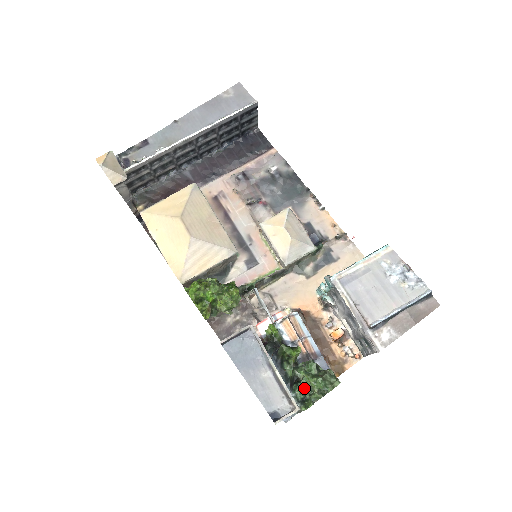
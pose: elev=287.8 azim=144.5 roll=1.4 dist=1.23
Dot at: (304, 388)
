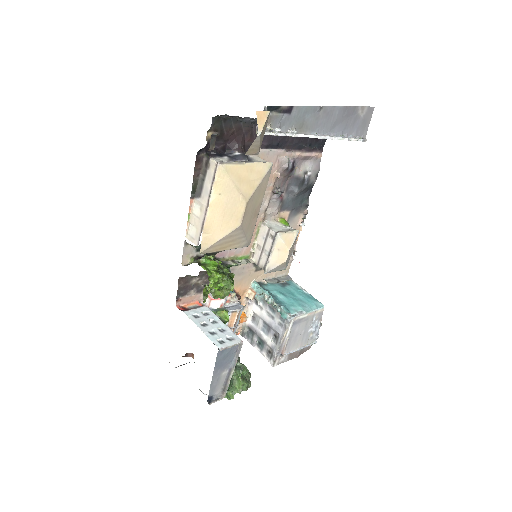
Dot at: (231, 381)
